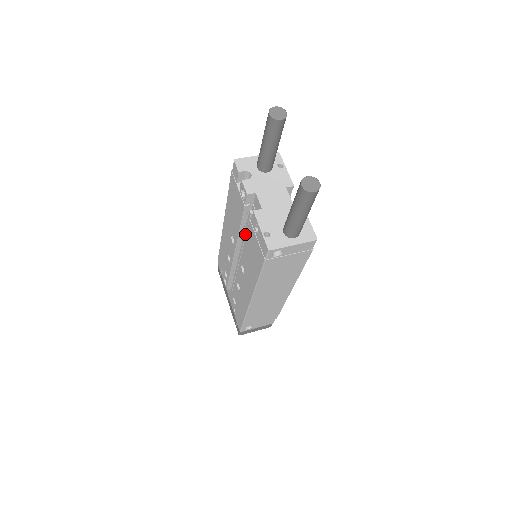
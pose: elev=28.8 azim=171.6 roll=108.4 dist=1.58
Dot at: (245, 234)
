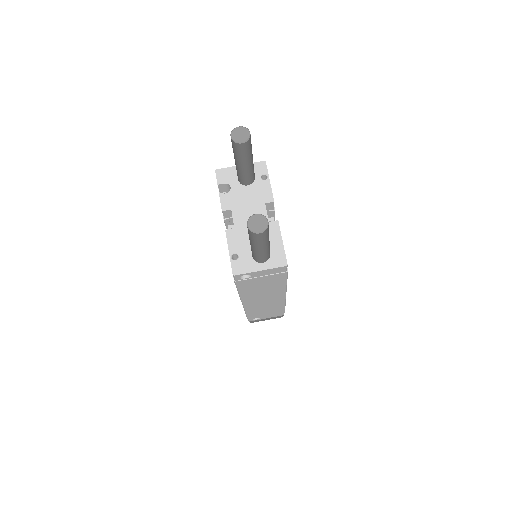
Dot at: occluded
